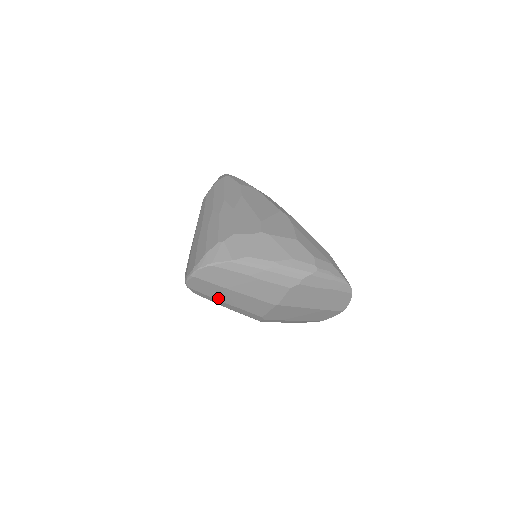
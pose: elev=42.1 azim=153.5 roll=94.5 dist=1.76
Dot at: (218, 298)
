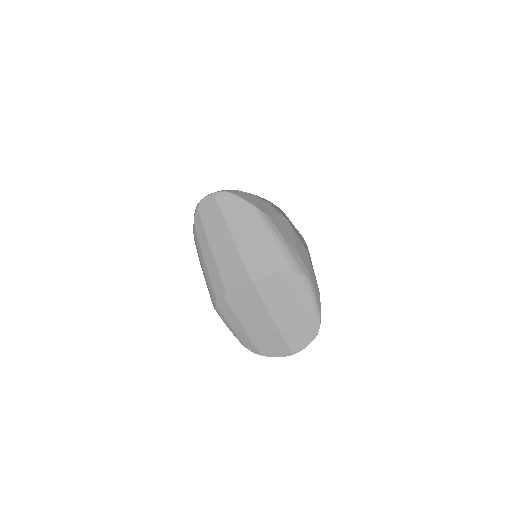
Dot at: (210, 238)
